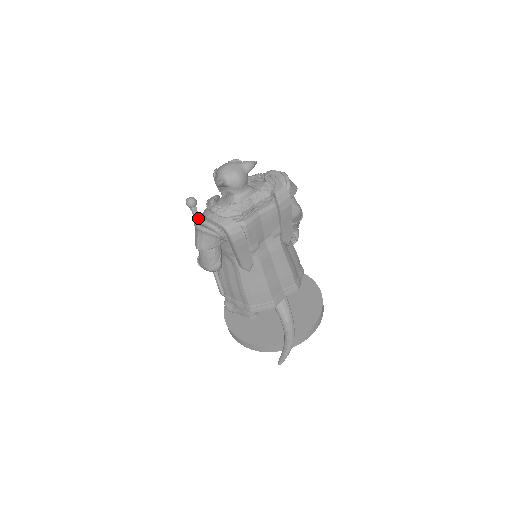
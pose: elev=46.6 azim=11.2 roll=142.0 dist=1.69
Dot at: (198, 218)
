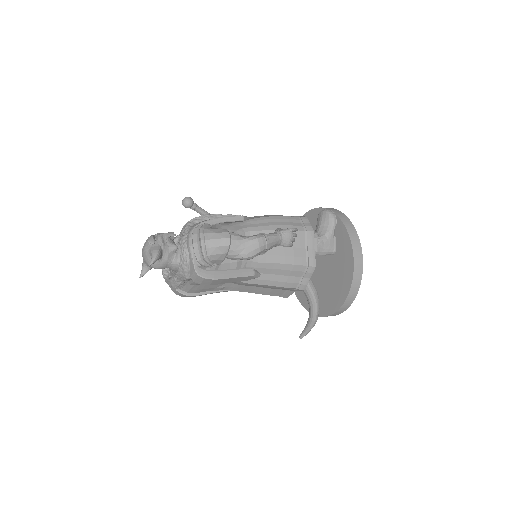
Dot at: occluded
